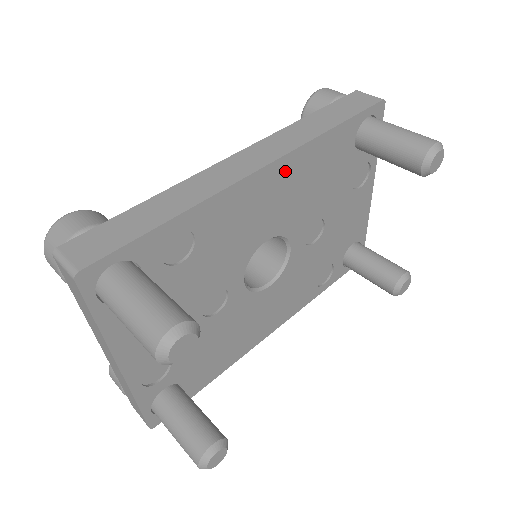
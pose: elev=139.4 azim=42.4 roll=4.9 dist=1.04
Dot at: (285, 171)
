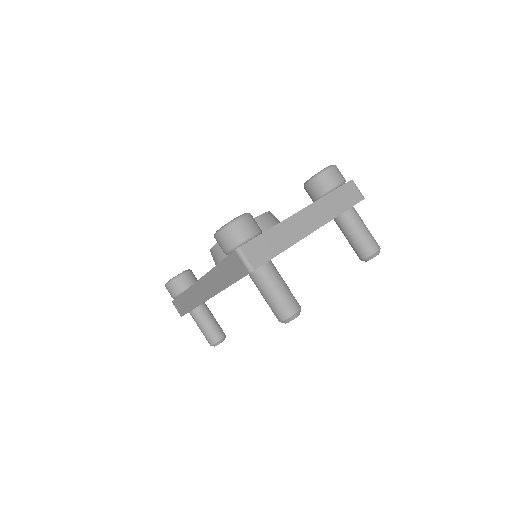
Dot at: occluded
